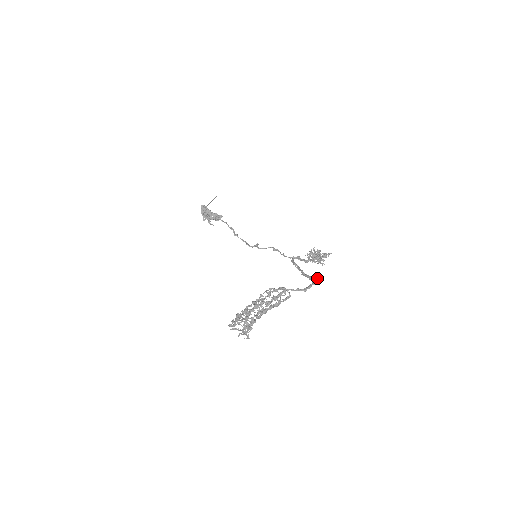
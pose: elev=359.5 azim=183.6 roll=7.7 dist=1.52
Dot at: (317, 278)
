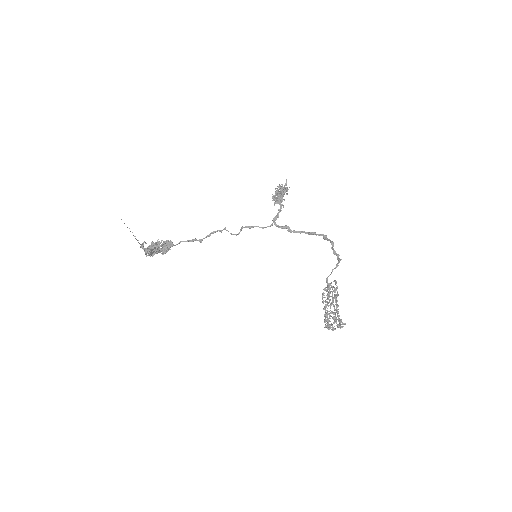
Dot at: (338, 255)
